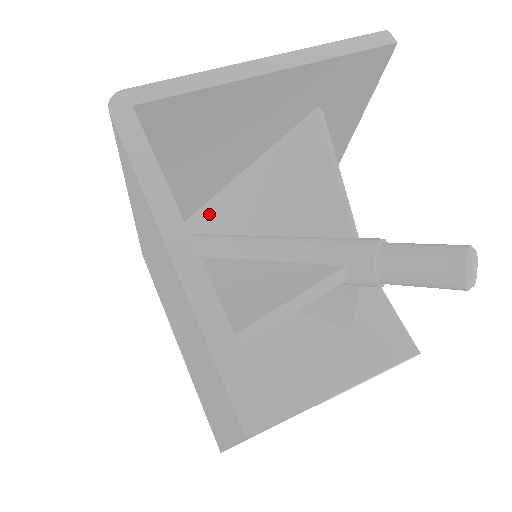
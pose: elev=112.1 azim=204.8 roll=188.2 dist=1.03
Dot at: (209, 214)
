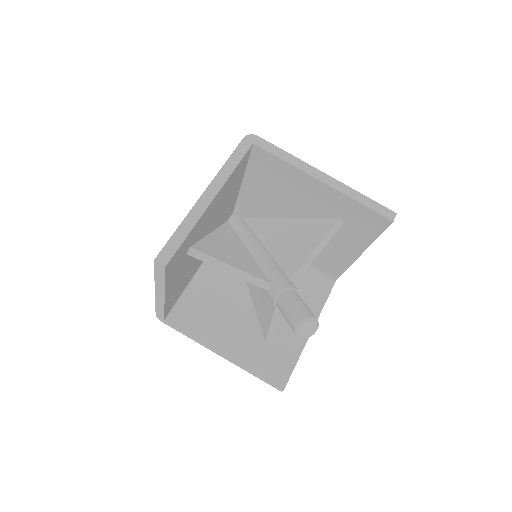
Dot at: (262, 223)
